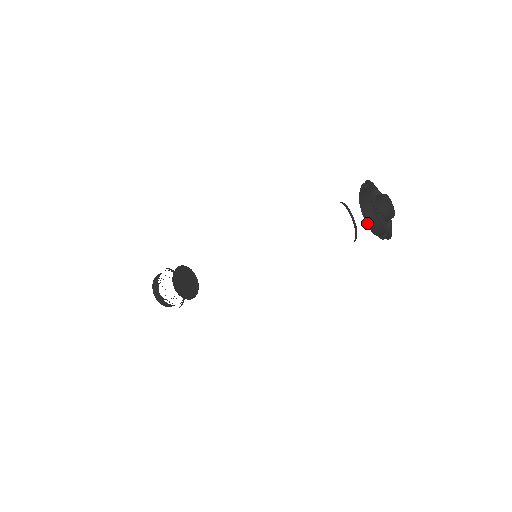
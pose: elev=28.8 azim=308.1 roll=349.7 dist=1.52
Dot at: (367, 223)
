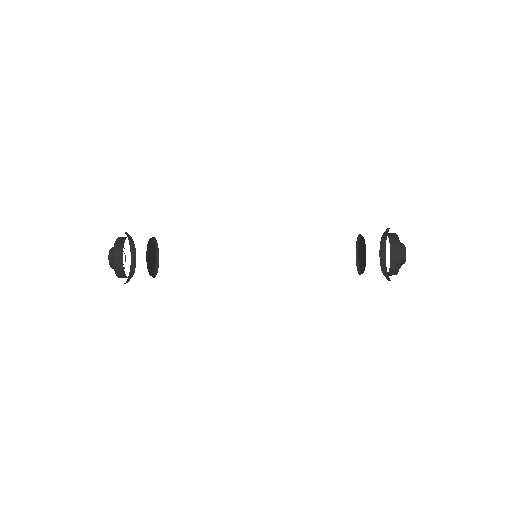
Dot at: (389, 271)
